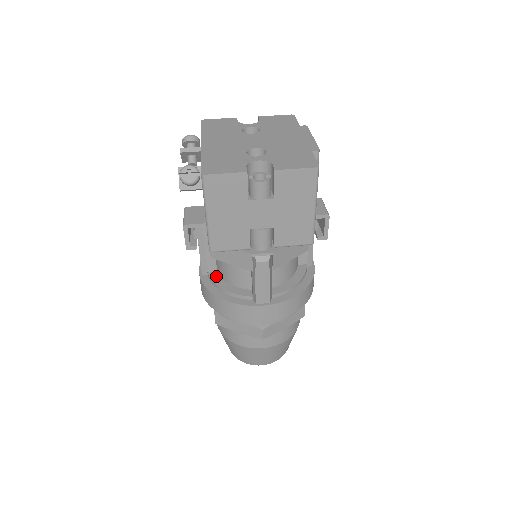
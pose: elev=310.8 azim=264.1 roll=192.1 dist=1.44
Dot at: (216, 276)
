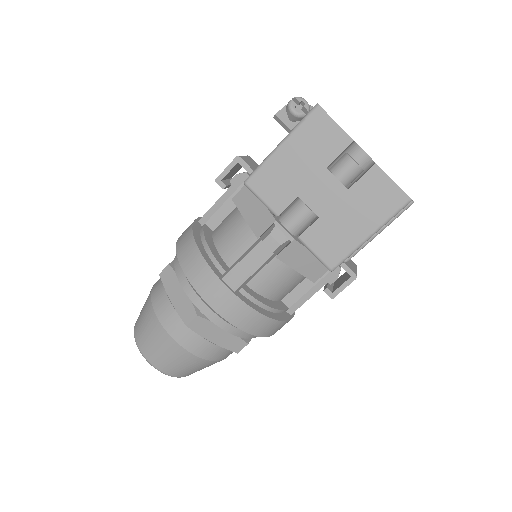
Dot at: (209, 232)
